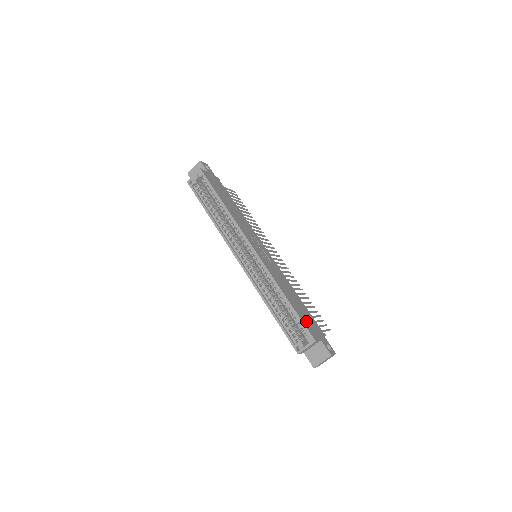
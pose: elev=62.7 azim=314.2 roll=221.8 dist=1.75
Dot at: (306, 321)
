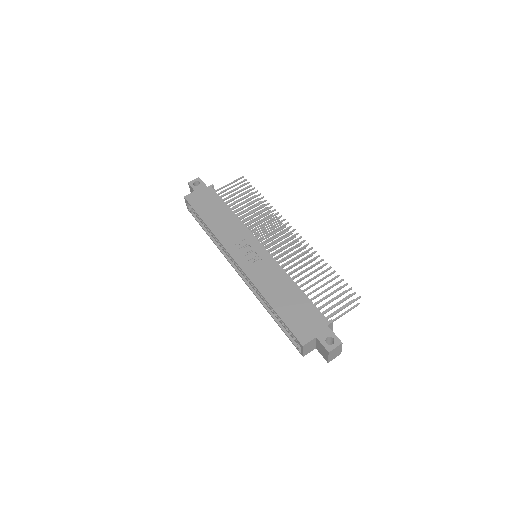
Dot at: (296, 322)
